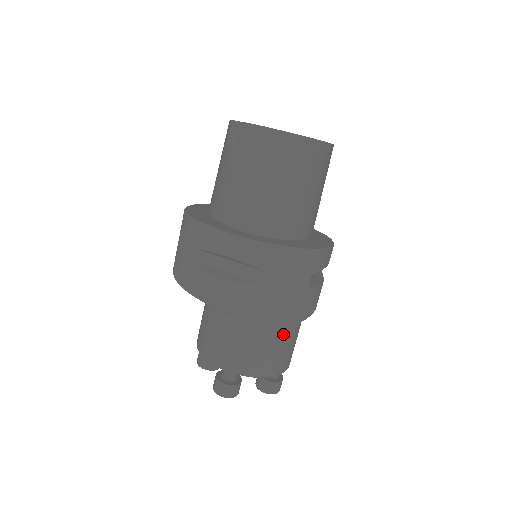
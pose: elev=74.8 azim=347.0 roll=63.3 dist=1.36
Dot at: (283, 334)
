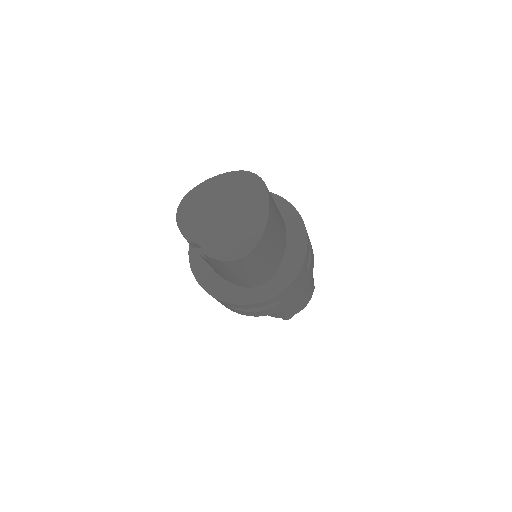
Dot at: (306, 293)
